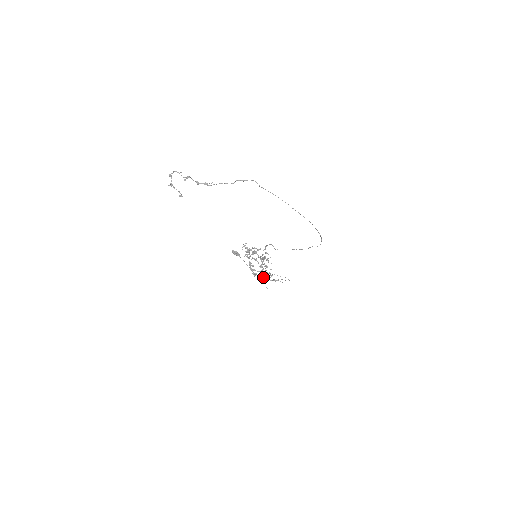
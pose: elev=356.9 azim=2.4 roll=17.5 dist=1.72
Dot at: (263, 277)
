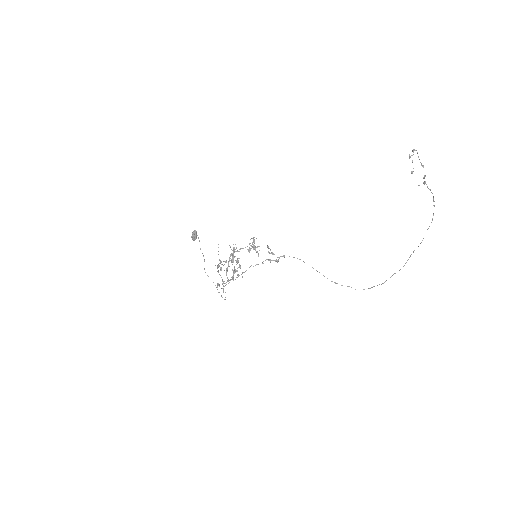
Dot at: occluded
